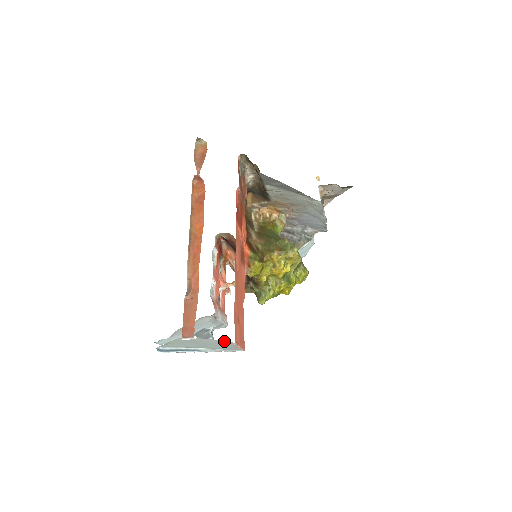
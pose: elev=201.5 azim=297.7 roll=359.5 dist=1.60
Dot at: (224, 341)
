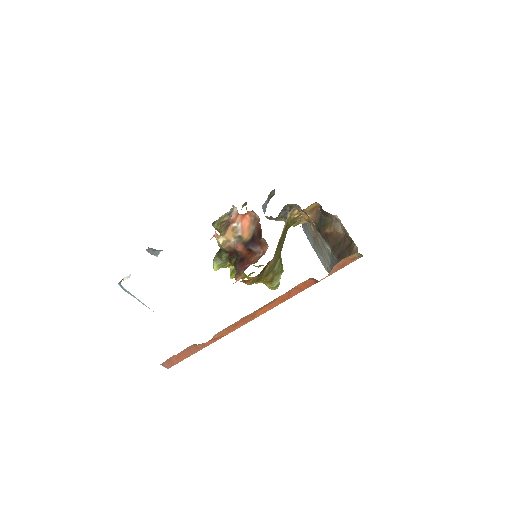
Dot at: occluded
